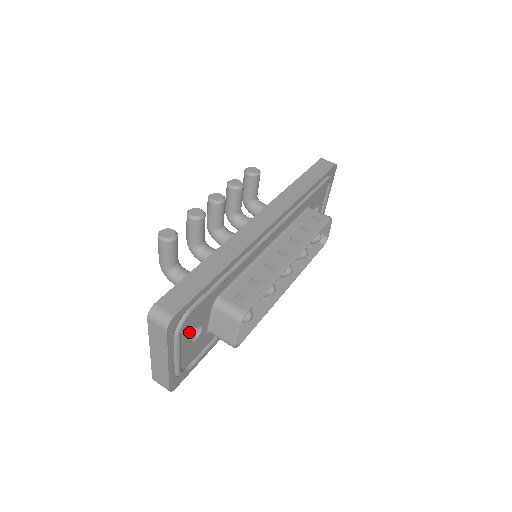
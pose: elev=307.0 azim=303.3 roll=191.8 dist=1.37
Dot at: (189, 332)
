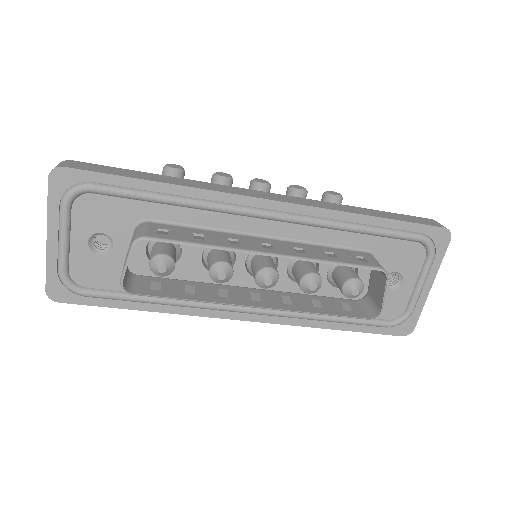
Dot at: (89, 226)
